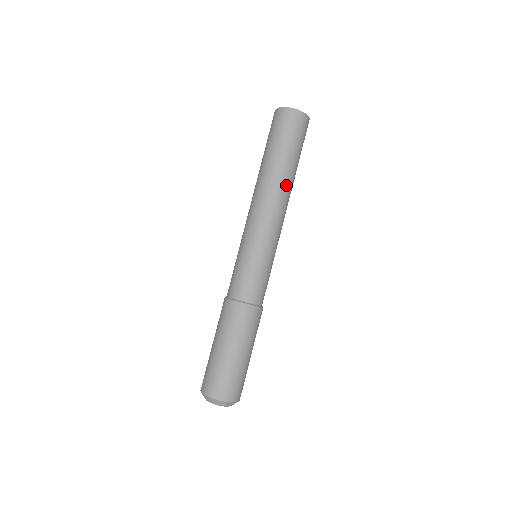
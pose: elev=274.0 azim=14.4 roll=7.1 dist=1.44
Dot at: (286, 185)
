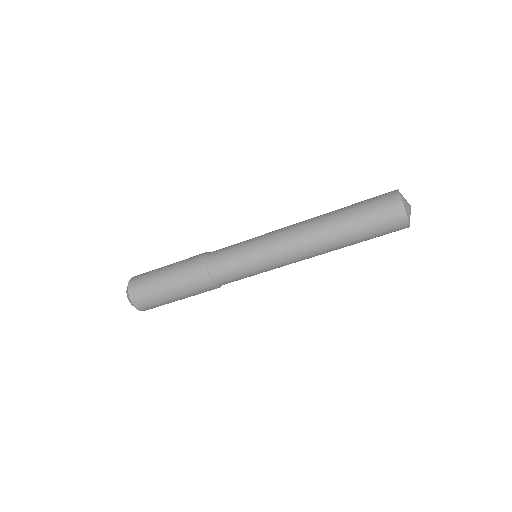
Dot at: occluded
